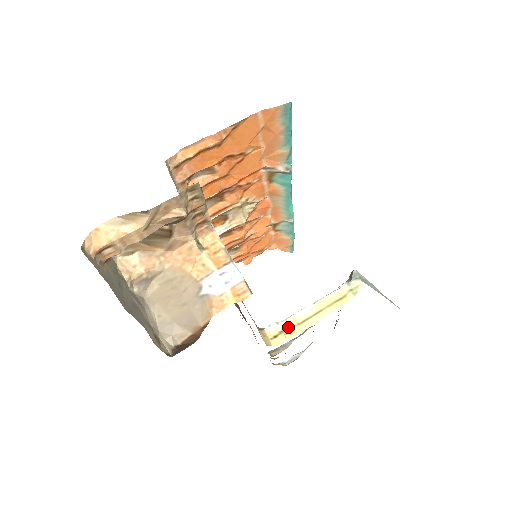
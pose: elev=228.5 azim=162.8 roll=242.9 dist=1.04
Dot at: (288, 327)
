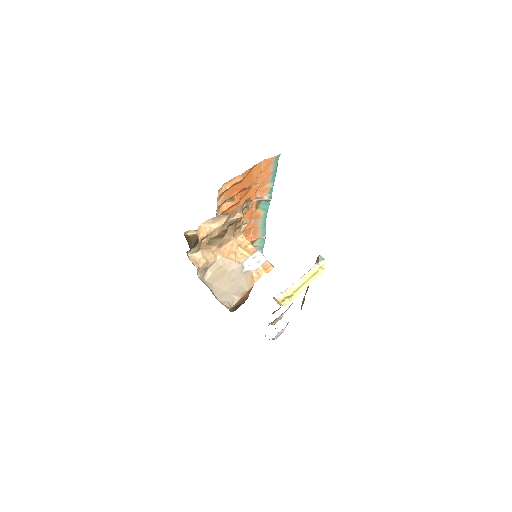
Dot at: (289, 294)
